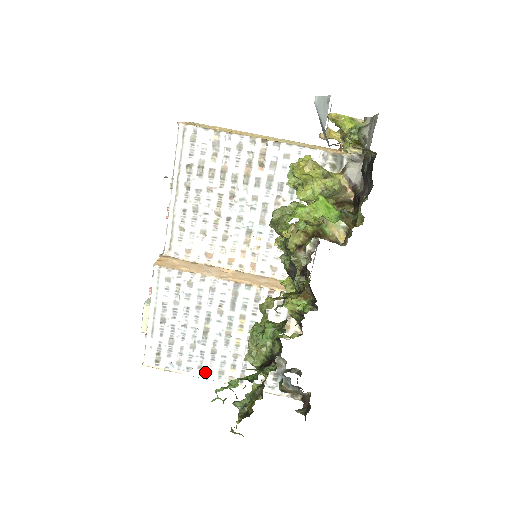
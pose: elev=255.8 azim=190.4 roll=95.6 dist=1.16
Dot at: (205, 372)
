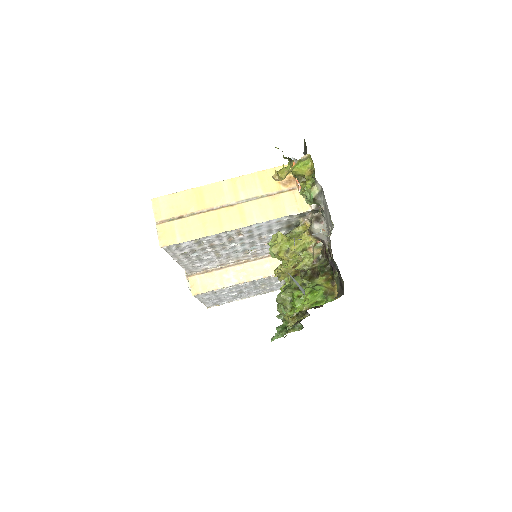
Dot at: (248, 297)
